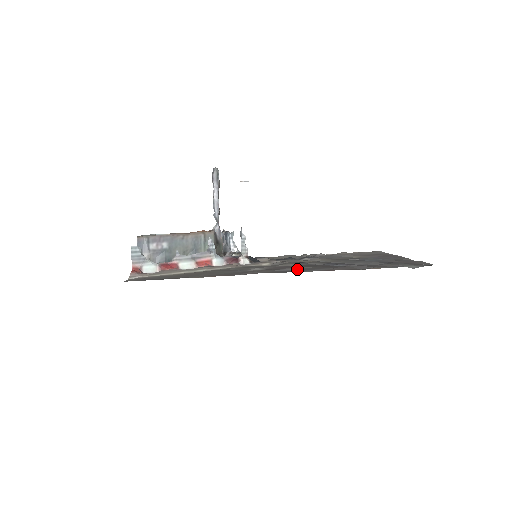
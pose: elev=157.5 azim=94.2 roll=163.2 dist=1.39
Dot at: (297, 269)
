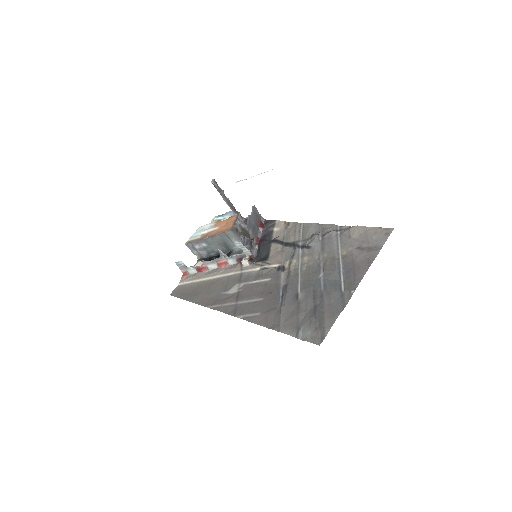
Dot at: (246, 304)
